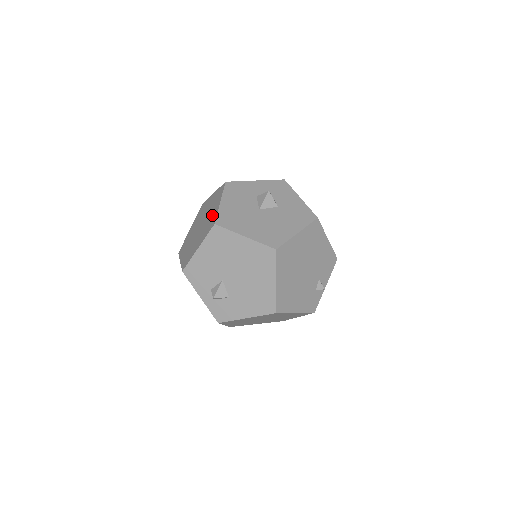
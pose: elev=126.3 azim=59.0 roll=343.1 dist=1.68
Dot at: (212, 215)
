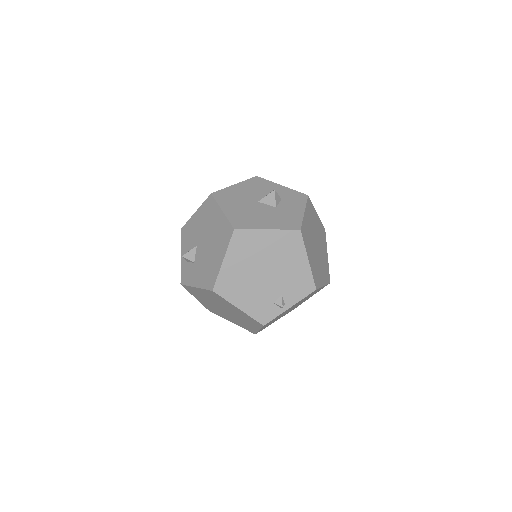
Dot at: occluded
